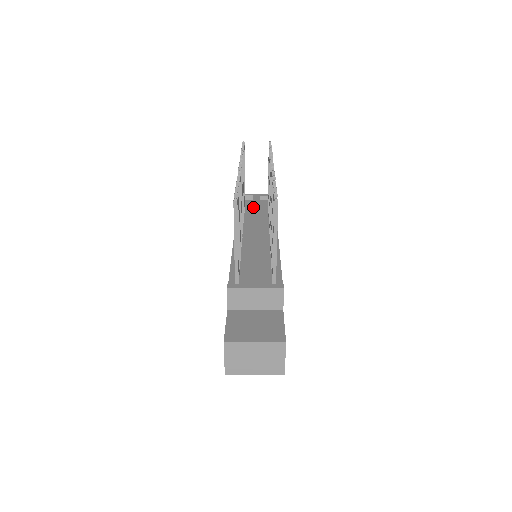
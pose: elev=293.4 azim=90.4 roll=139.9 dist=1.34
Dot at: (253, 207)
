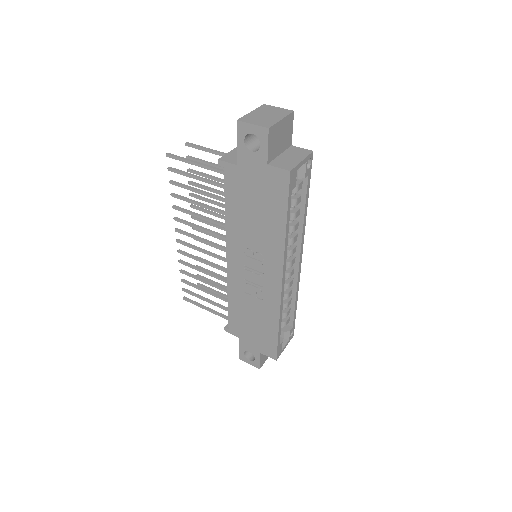
Dot at: occluded
